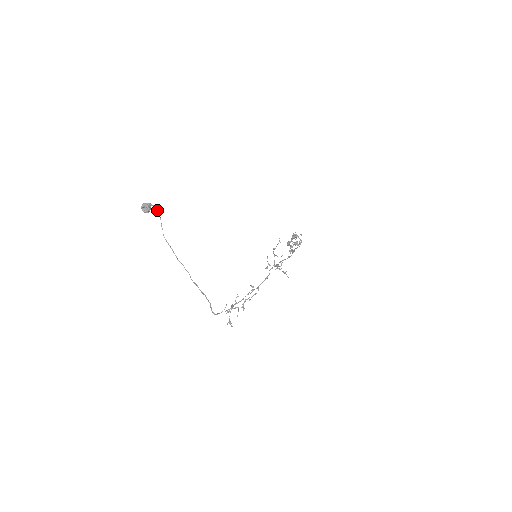
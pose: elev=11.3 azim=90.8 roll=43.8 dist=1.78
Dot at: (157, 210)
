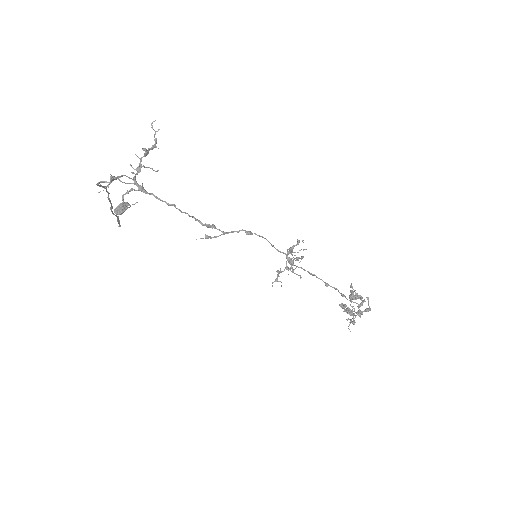
Dot at: (130, 206)
